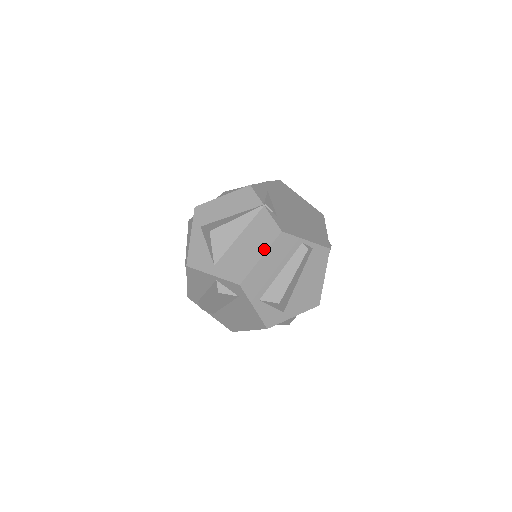
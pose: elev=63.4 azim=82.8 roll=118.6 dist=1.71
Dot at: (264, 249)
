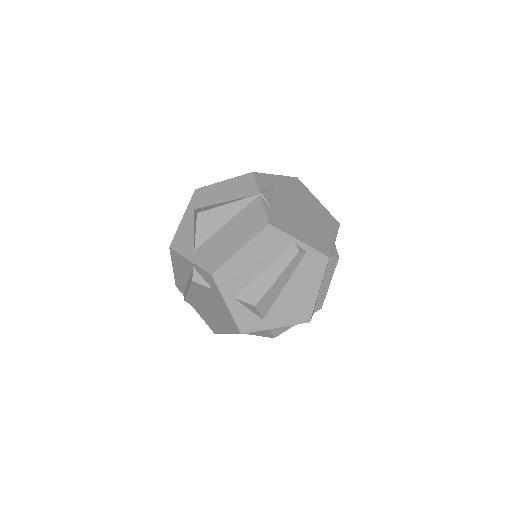
Dot at: (246, 240)
